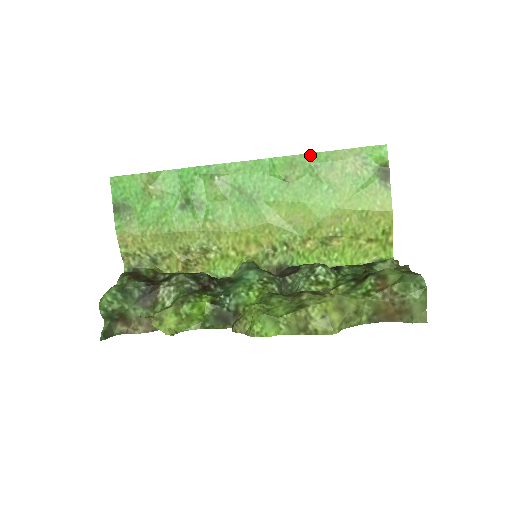
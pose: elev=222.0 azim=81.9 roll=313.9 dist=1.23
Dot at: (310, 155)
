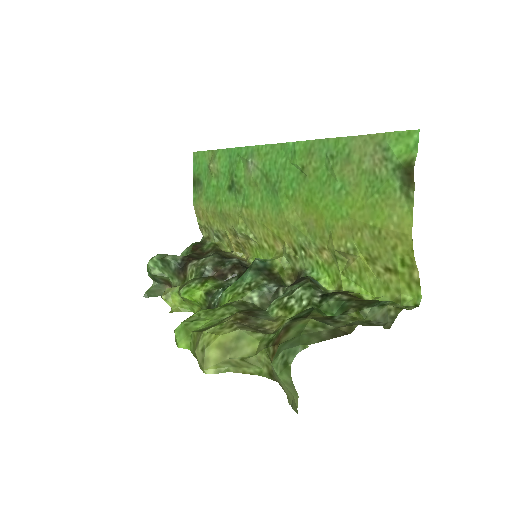
Dot at: (328, 141)
